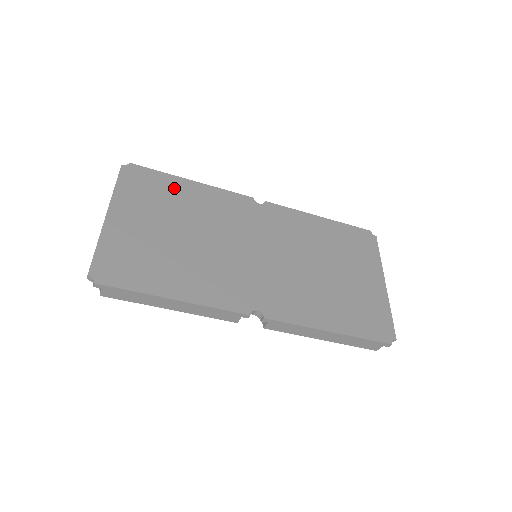
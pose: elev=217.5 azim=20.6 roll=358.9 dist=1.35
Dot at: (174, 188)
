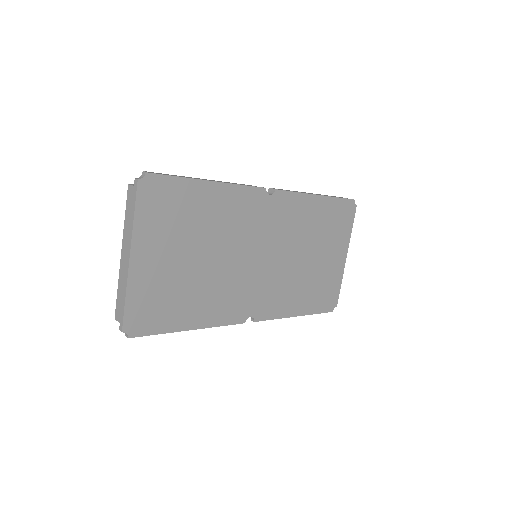
Dot at: (193, 199)
